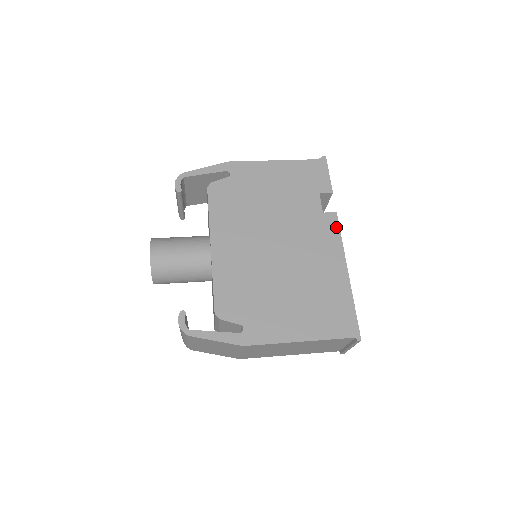
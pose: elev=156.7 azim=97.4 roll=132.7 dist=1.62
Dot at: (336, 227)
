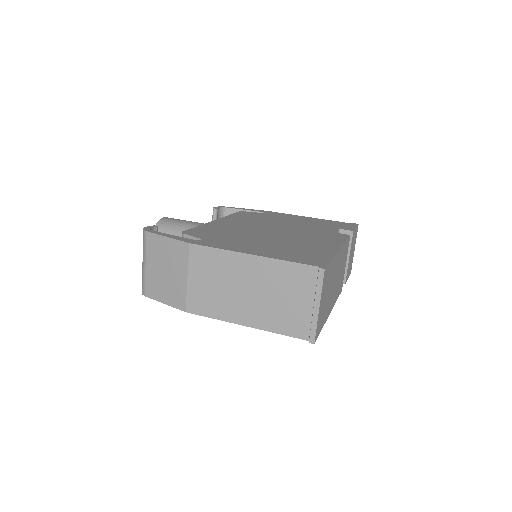
Dot at: (344, 237)
